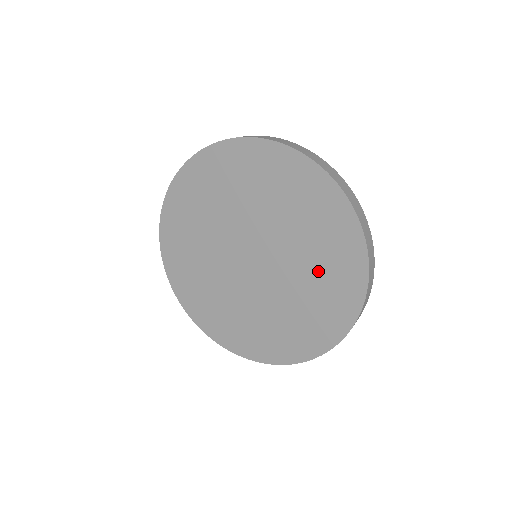
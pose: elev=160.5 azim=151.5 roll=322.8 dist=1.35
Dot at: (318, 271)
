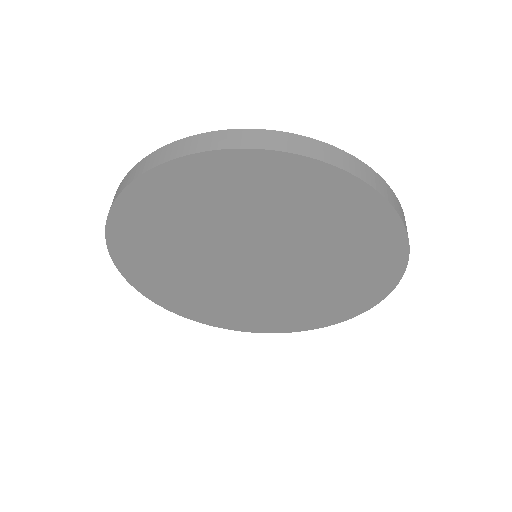
Dot at: (343, 274)
